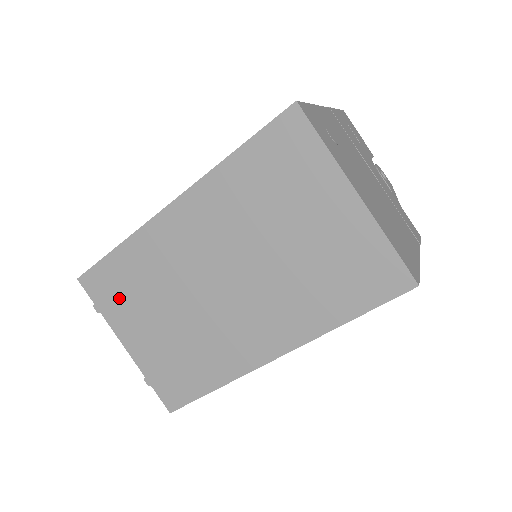
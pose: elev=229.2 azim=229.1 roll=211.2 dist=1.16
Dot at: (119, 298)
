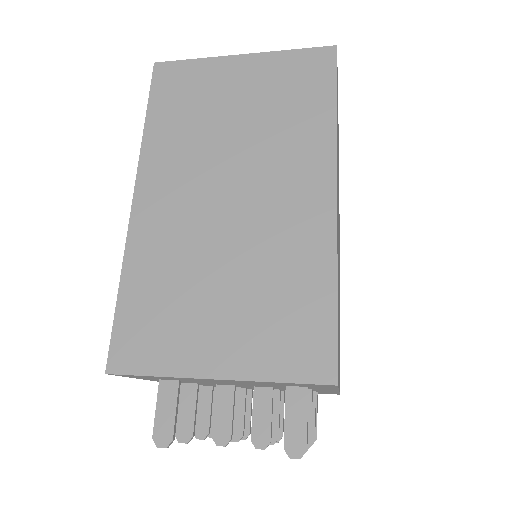
Dot at: (163, 333)
